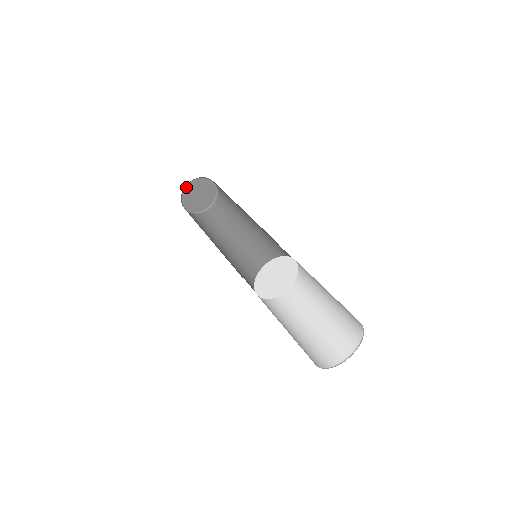
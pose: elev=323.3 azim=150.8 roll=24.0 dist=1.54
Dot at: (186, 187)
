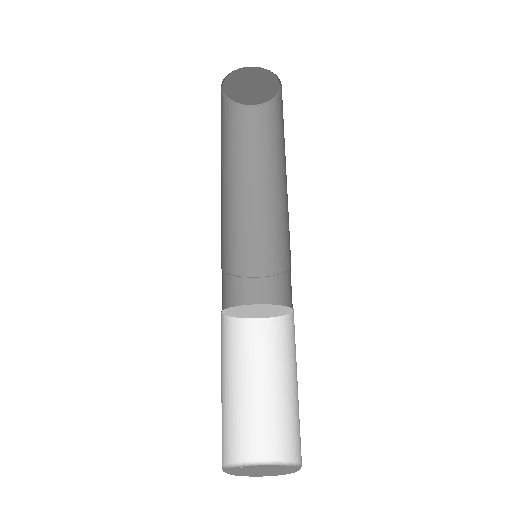
Dot at: (241, 68)
